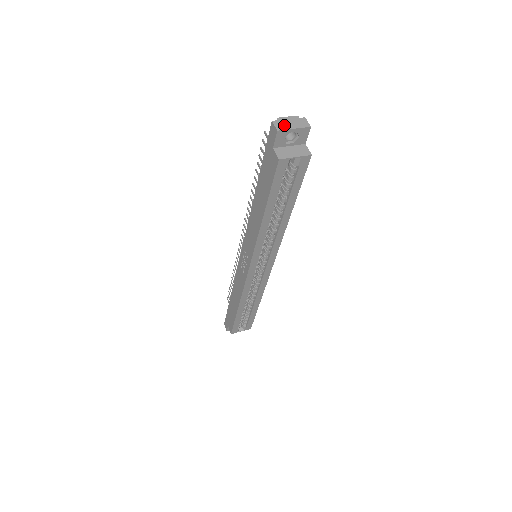
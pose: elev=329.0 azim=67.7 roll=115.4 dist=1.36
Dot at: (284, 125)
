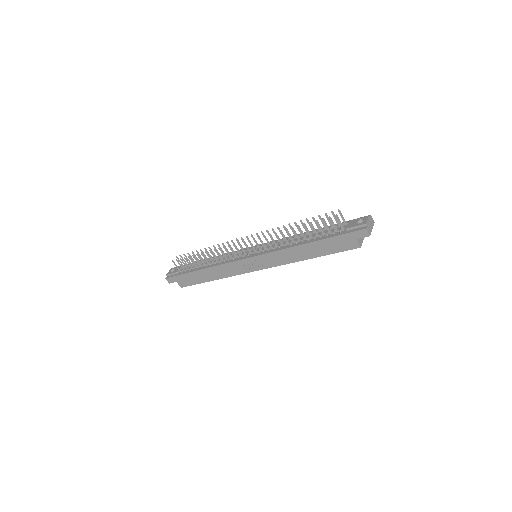
Dot at: (370, 229)
